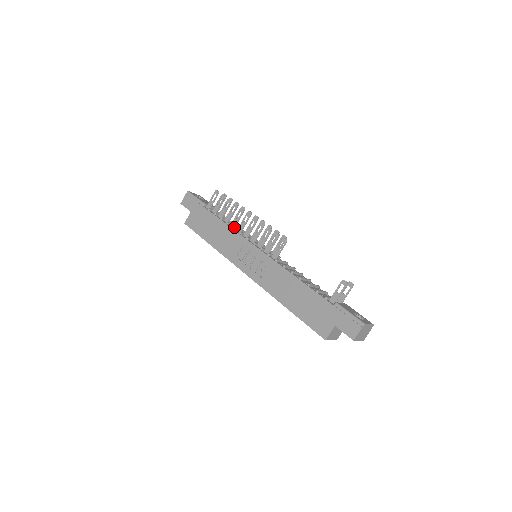
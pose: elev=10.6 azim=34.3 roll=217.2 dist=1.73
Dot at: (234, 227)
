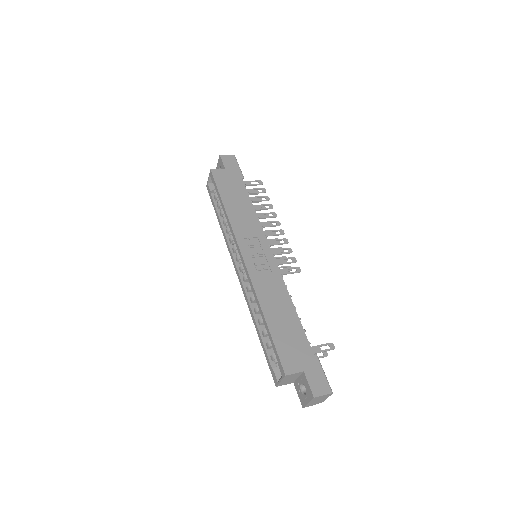
Dot at: (260, 218)
